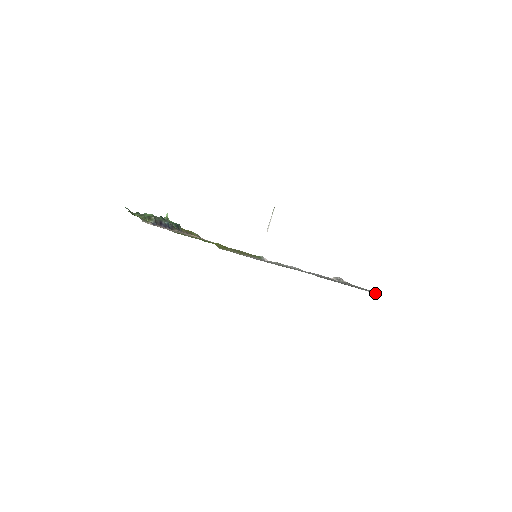
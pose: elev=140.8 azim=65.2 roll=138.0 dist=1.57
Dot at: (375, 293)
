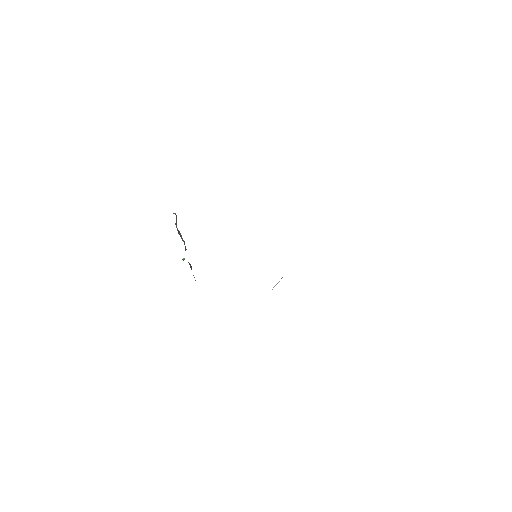
Dot at: occluded
